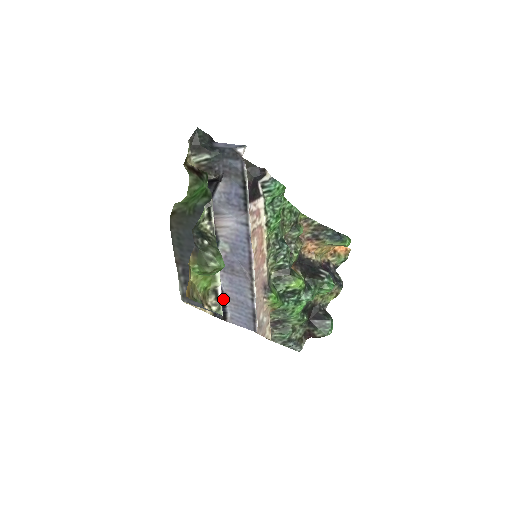
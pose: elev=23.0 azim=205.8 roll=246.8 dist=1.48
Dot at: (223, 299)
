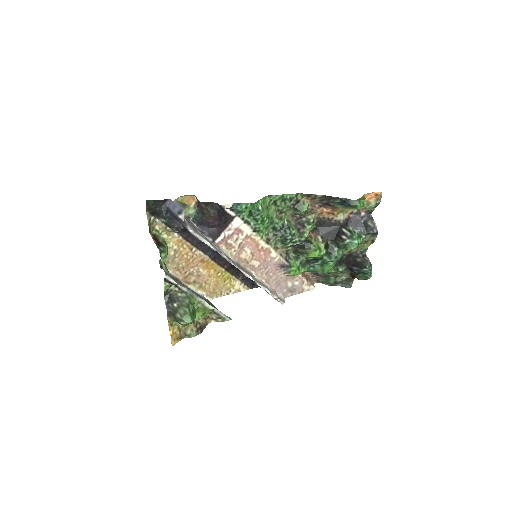
Dot at: occluded
